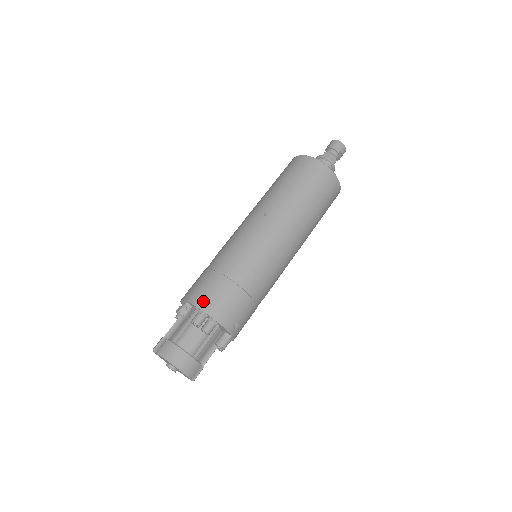
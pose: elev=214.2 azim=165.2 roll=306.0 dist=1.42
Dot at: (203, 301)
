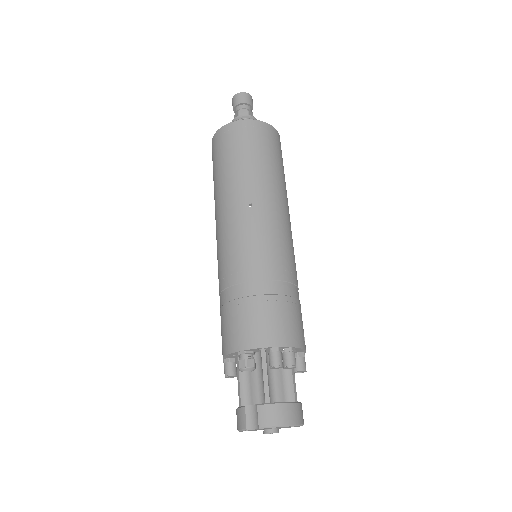
Dot at: (267, 337)
